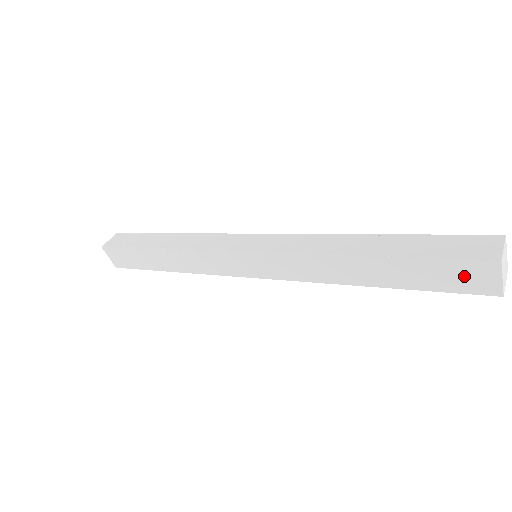
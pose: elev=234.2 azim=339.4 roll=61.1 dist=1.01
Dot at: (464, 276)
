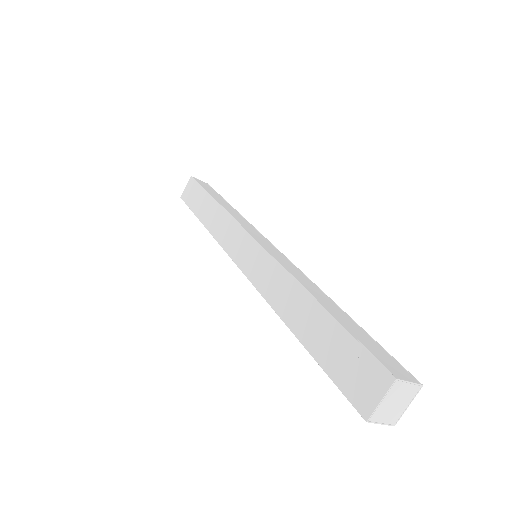
Dot at: (359, 373)
